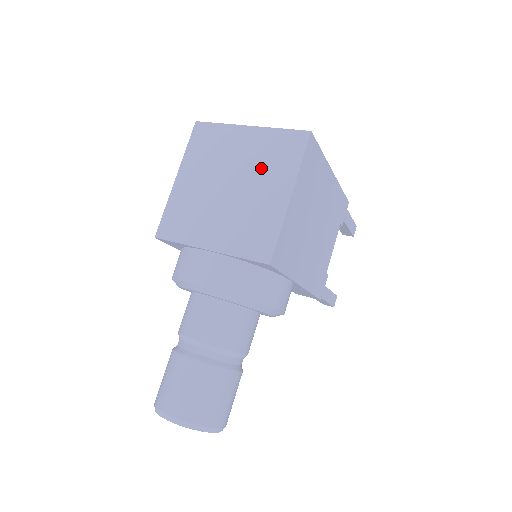
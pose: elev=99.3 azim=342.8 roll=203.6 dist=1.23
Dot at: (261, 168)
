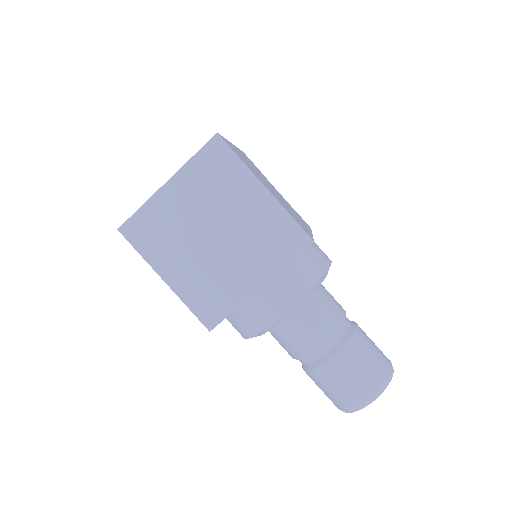
Dot at: (218, 197)
